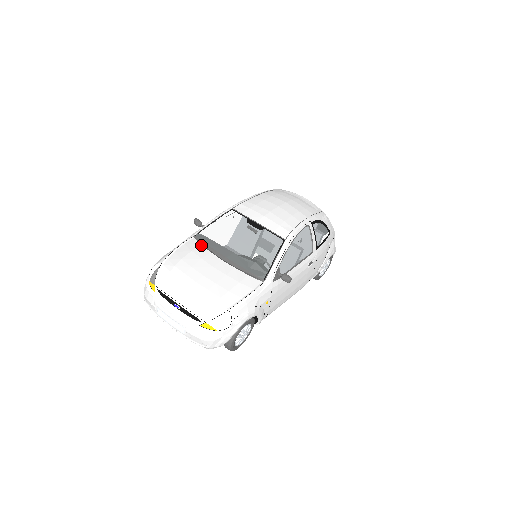
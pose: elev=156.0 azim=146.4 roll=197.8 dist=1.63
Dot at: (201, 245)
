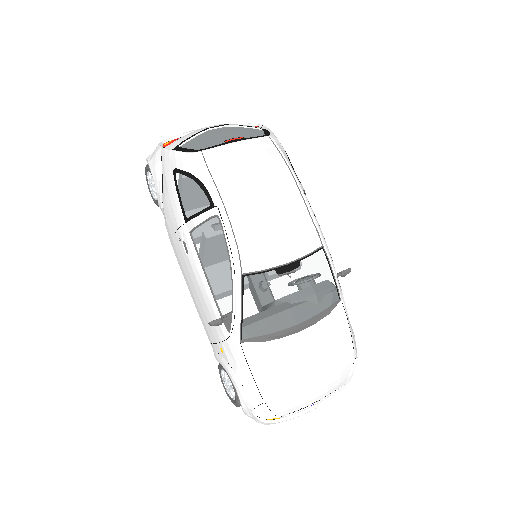
Dot at: (264, 343)
